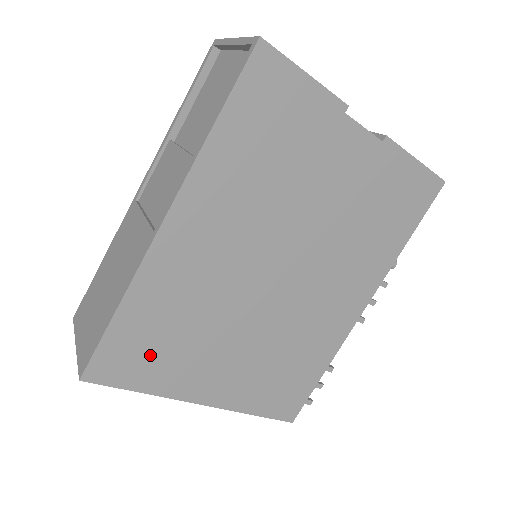
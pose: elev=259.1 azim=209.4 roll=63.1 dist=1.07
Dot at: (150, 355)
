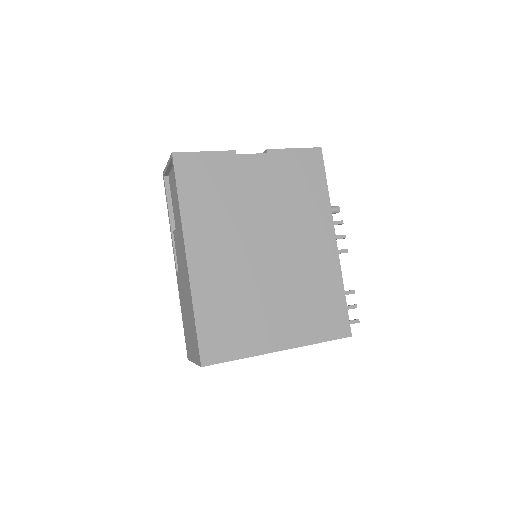
Dot at: (229, 333)
